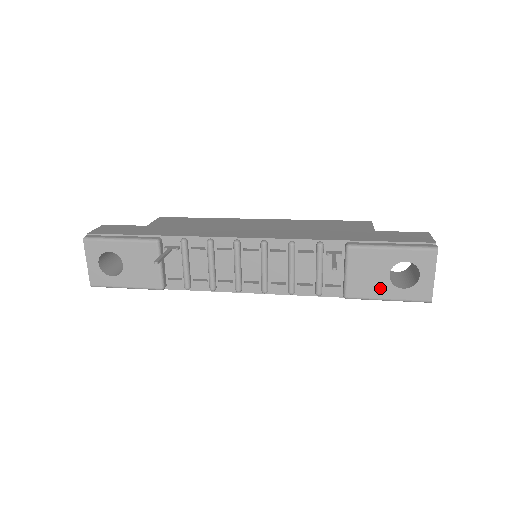
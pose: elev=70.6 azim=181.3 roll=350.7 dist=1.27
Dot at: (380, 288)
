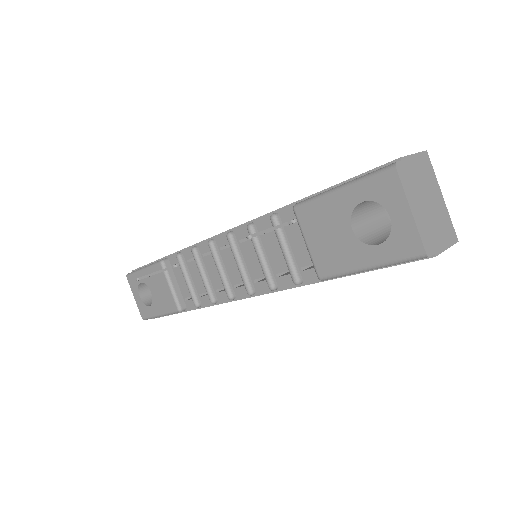
Dot at: (350, 253)
